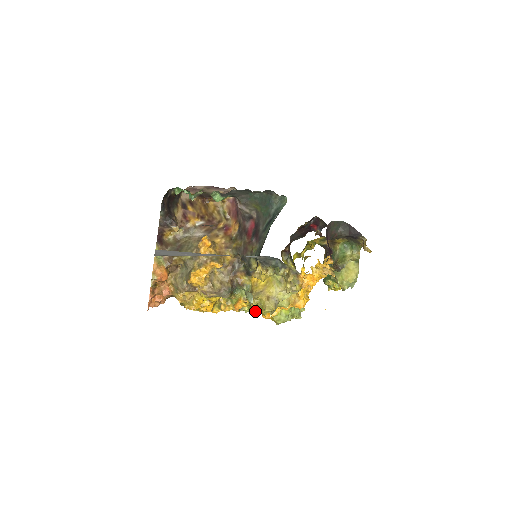
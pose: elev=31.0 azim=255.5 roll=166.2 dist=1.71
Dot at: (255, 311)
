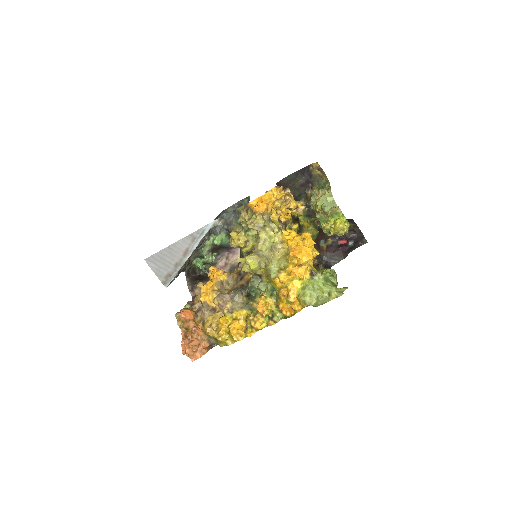
Dot at: (286, 311)
